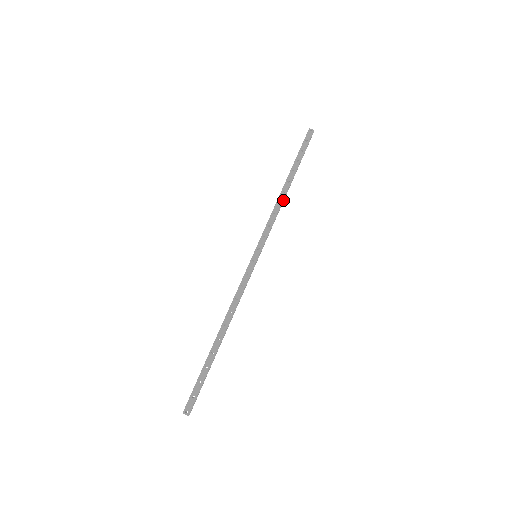
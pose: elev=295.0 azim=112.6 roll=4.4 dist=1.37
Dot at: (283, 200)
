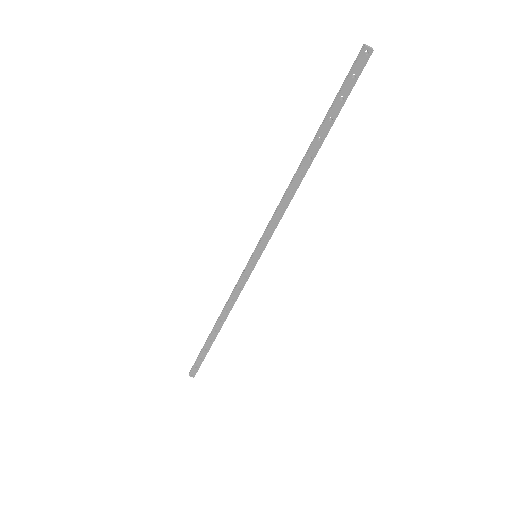
Dot at: (298, 184)
